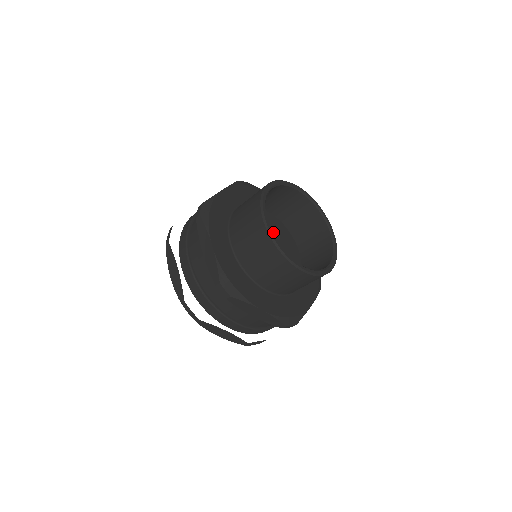
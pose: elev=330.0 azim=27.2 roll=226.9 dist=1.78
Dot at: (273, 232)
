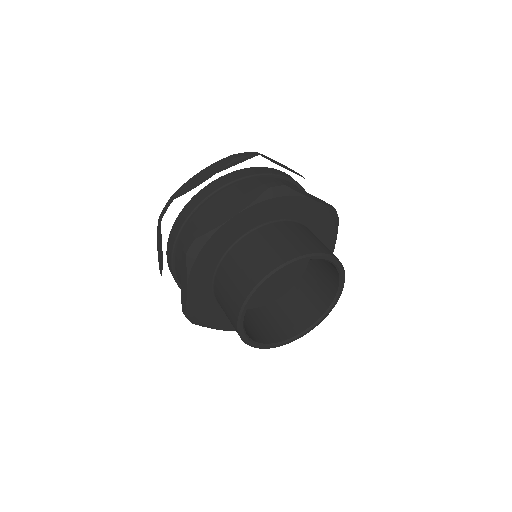
Dot at: occluded
